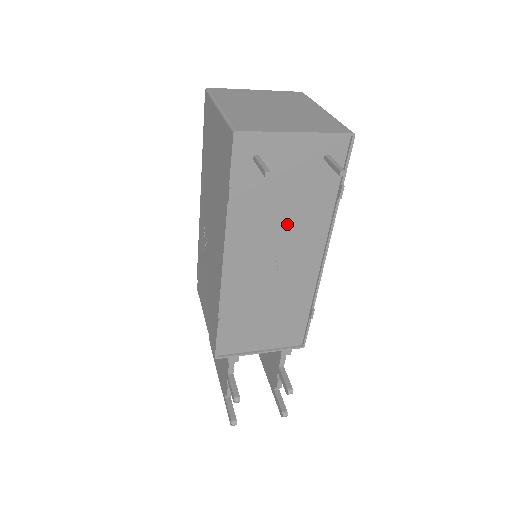
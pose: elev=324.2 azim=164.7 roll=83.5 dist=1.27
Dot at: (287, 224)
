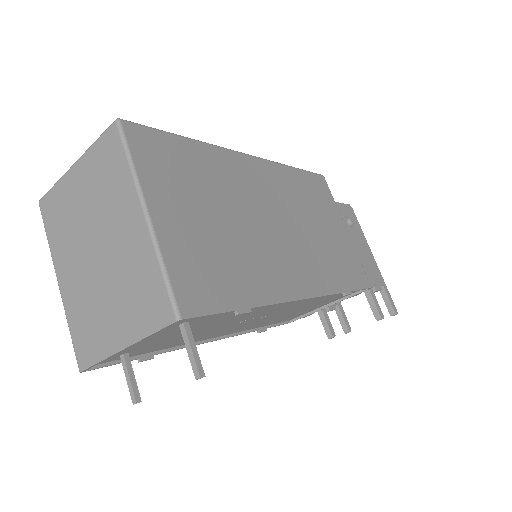
Dot at: (227, 323)
